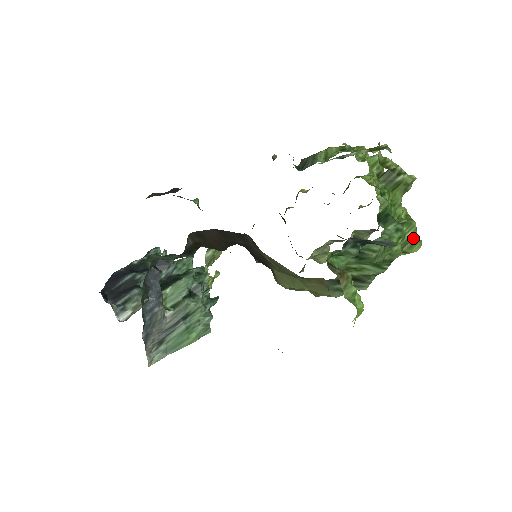
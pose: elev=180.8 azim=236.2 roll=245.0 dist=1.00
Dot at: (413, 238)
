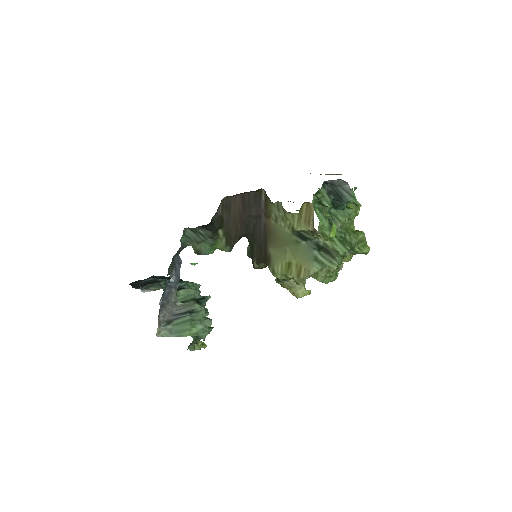
Dot at: (364, 241)
